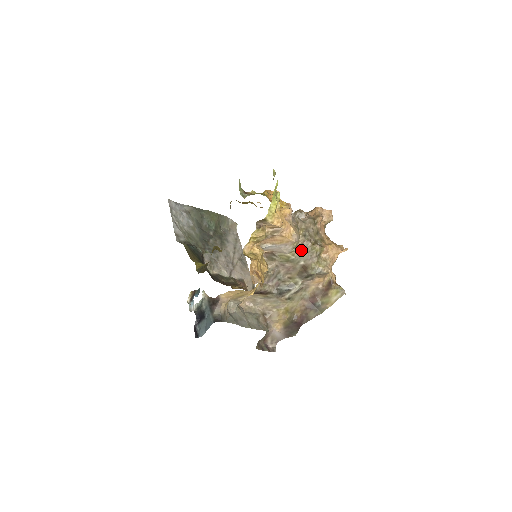
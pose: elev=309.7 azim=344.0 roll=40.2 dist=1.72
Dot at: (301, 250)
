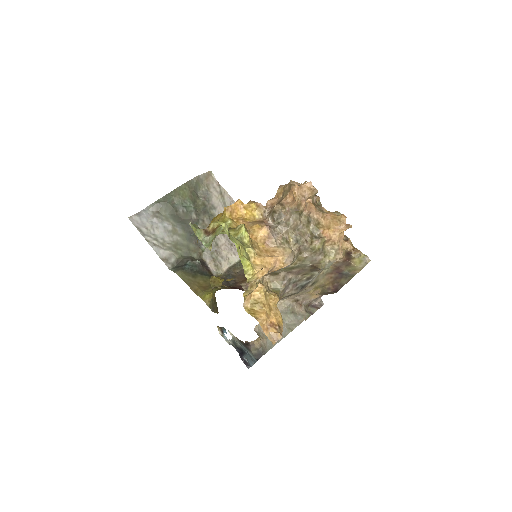
Dot at: (301, 256)
